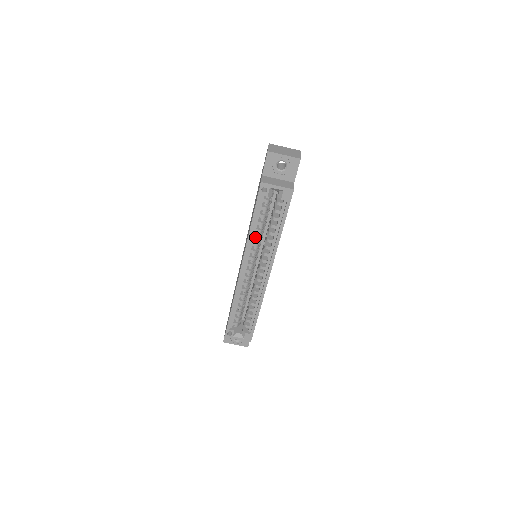
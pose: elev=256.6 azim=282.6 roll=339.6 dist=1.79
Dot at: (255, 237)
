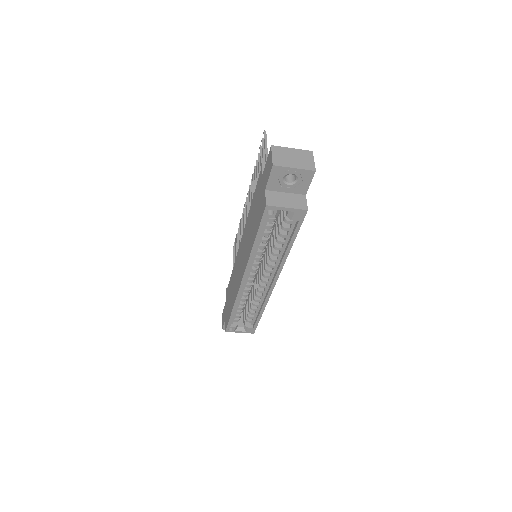
Dot at: (258, 253)
